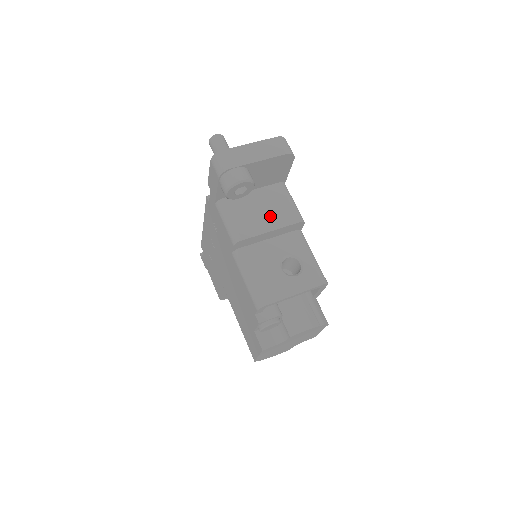
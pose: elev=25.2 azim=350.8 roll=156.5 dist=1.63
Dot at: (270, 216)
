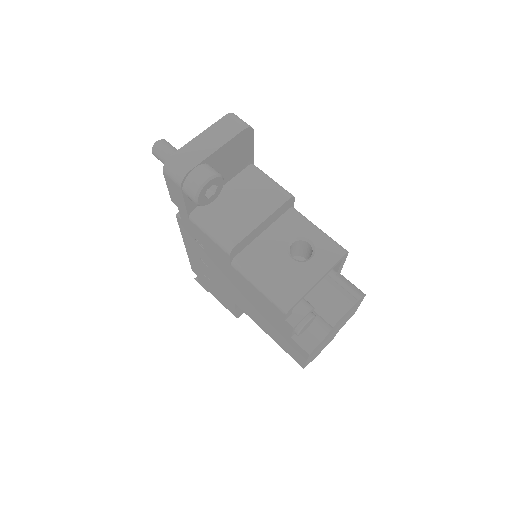
Dot at: (254, 206)
